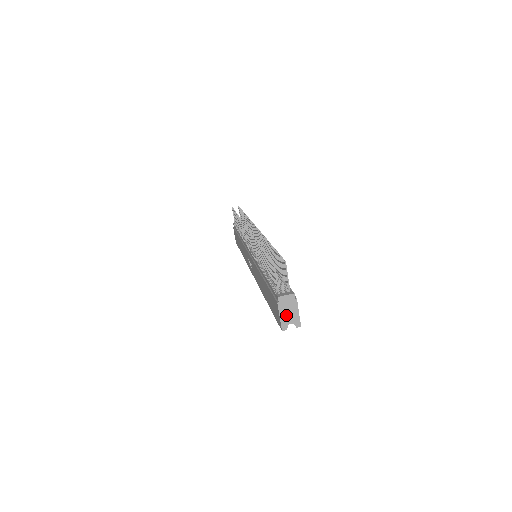
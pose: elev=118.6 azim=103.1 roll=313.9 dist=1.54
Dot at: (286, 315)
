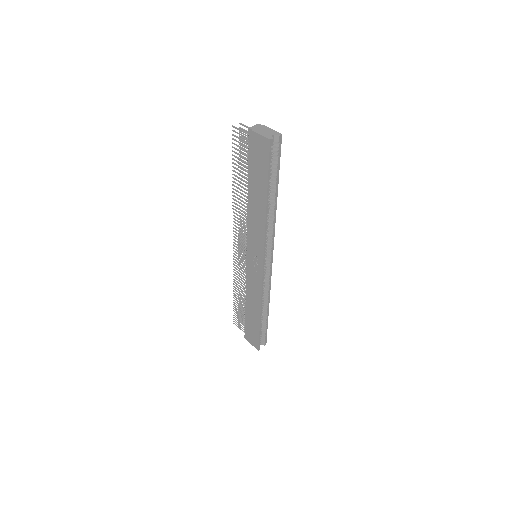
Dot at: (264, 133)
